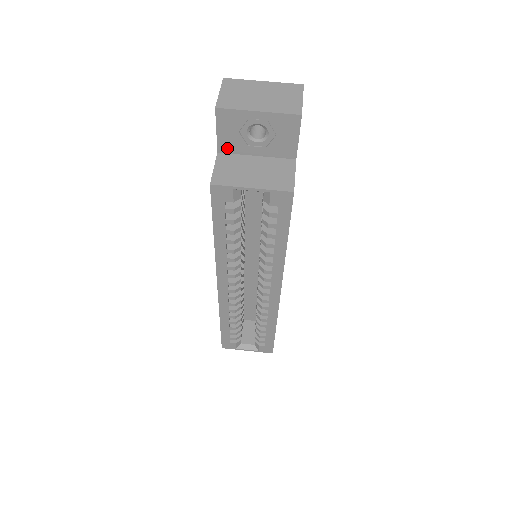
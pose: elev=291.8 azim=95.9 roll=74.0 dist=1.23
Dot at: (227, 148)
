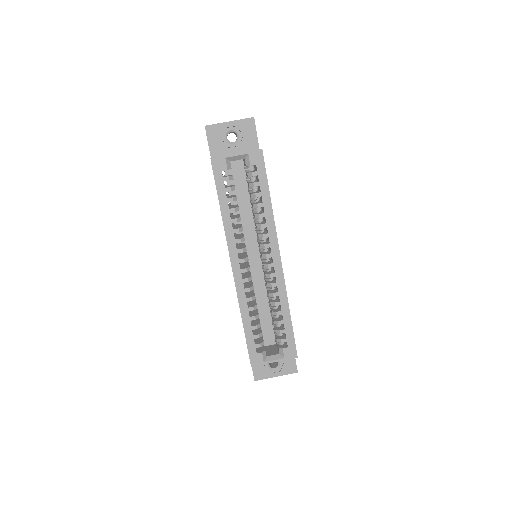
Dot at: (216, 153)
